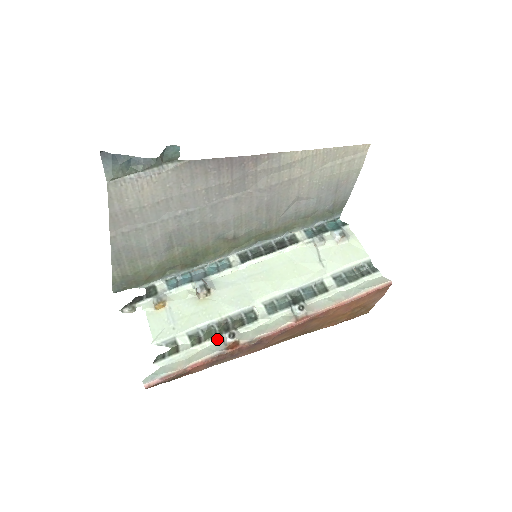
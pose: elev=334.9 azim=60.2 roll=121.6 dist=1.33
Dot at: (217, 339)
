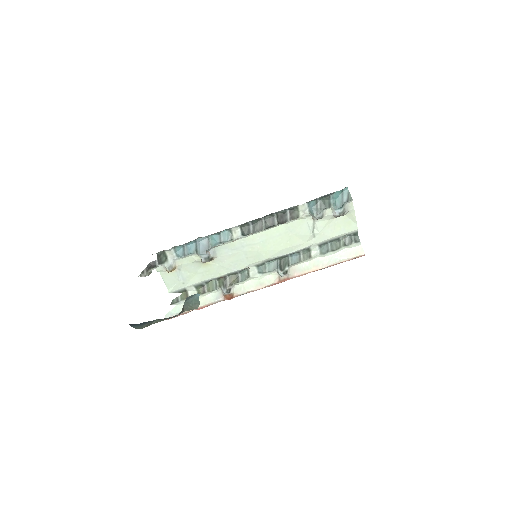
Dot at: (217, 290)
